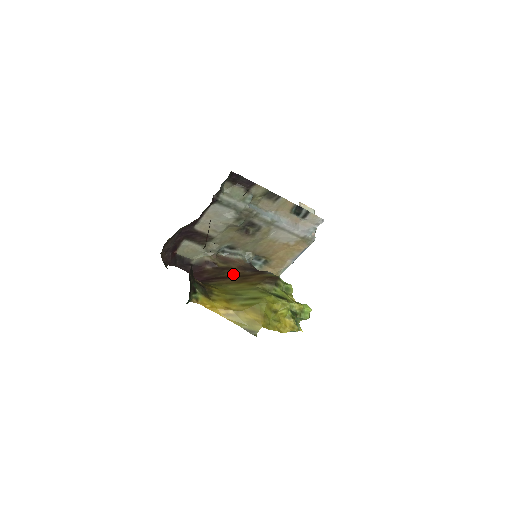
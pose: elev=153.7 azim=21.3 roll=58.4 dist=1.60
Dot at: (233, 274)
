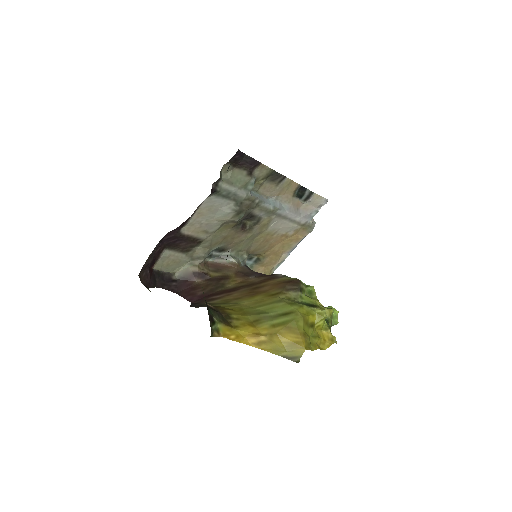
Dot at: (235, 284)
